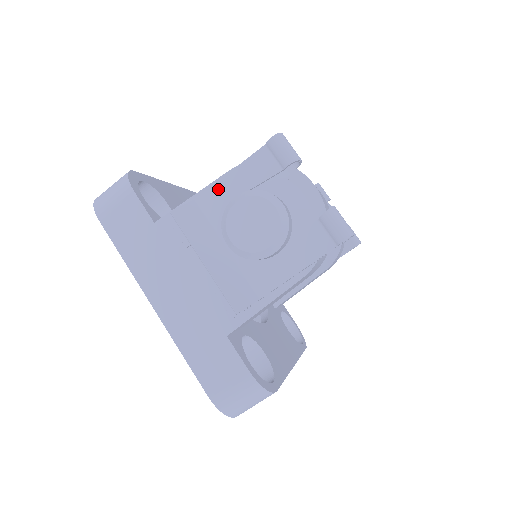
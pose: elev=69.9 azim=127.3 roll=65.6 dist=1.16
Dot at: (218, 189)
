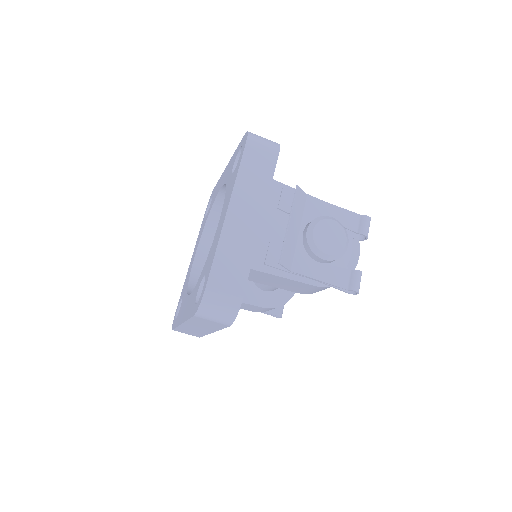
Dot at: (323, 205)
